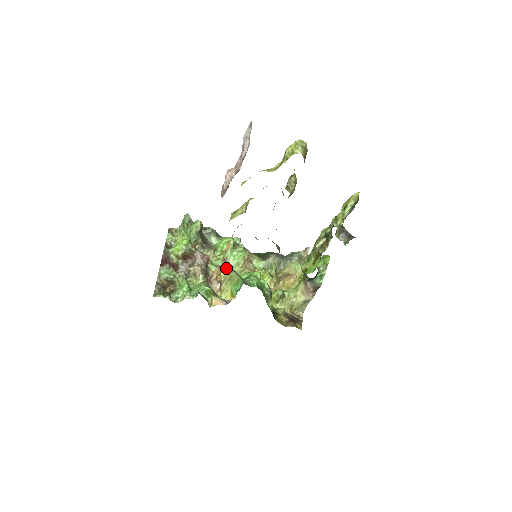
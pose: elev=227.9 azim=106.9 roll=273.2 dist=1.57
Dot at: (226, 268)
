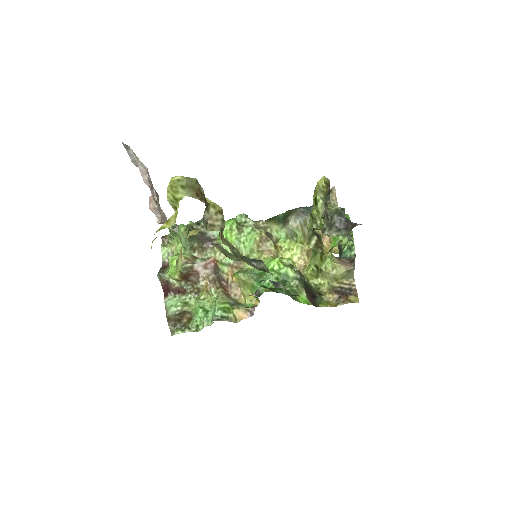
Dot at: (240, 262)
